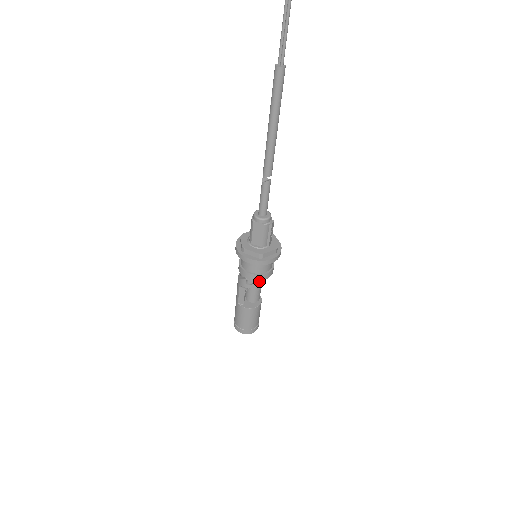
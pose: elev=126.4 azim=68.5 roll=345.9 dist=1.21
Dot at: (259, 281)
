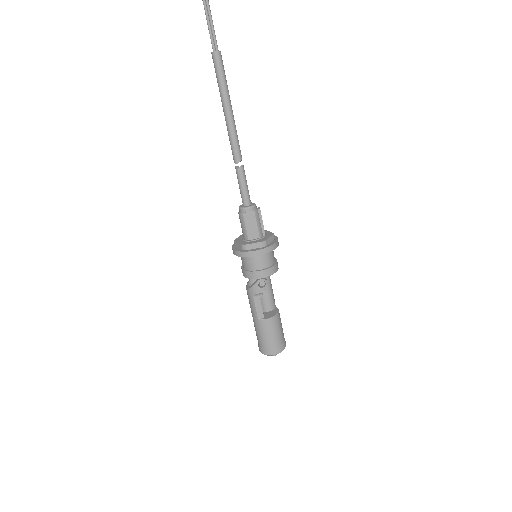
Dot at: (269, 282)
